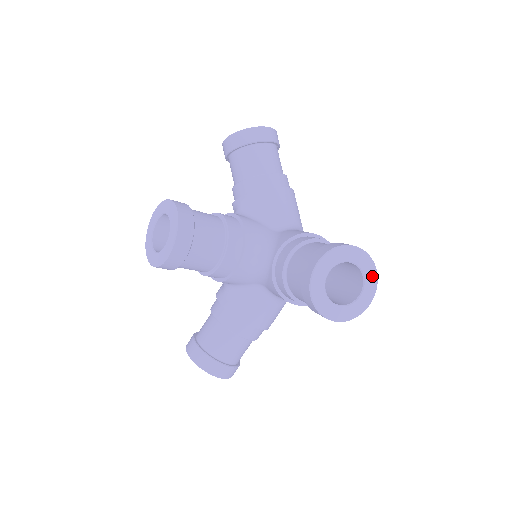
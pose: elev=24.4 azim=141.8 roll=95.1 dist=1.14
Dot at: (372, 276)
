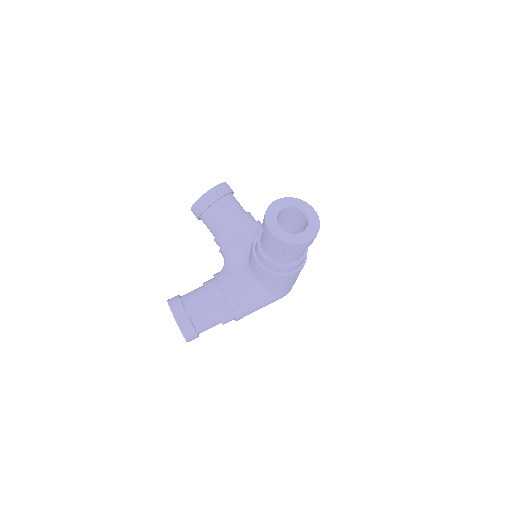
Dot at: (314, 228)
